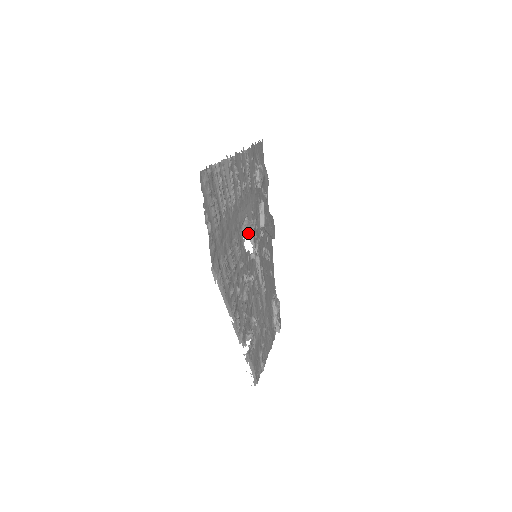
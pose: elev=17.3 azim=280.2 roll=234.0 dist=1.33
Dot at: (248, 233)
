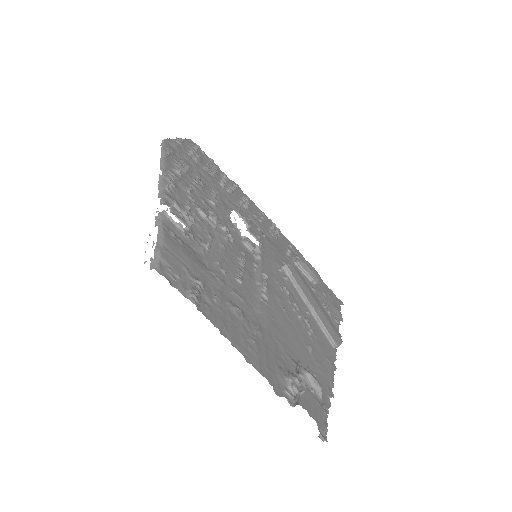
Dot at: occluded
